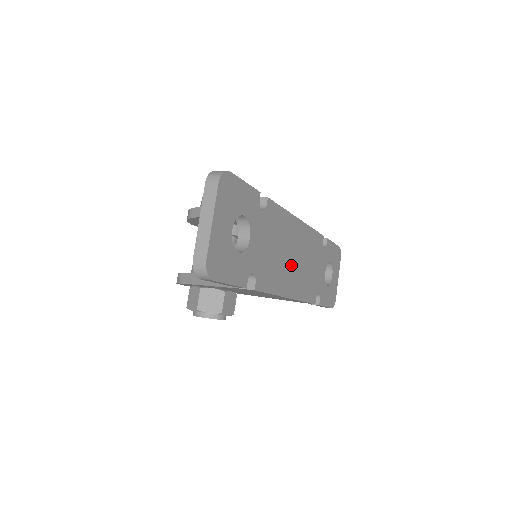
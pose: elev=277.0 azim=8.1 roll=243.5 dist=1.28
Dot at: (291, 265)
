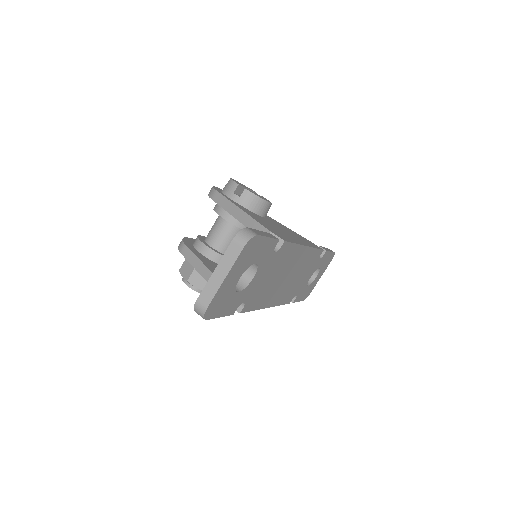
Dot at: (282, 283)
